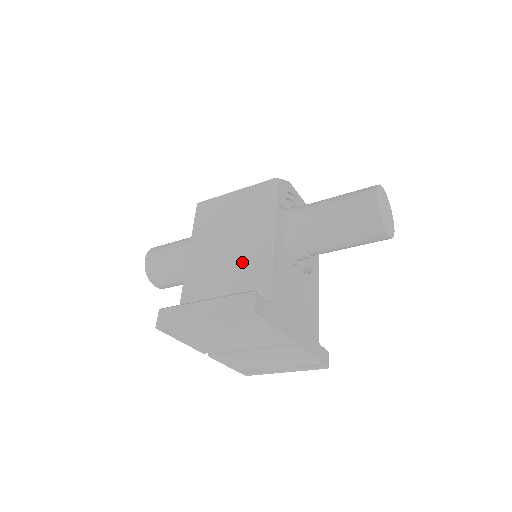
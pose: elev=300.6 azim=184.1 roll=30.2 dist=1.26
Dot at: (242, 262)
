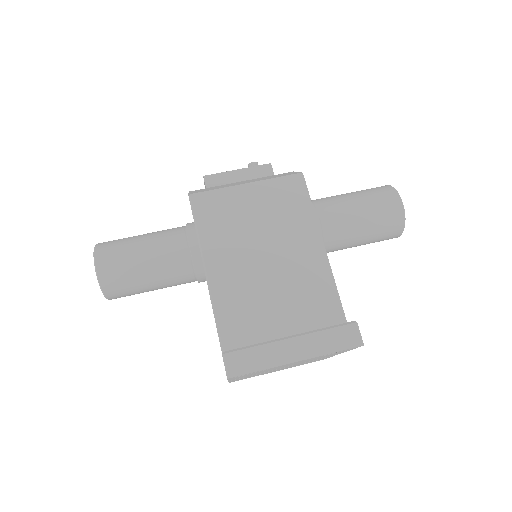
Dot at: (294, 278)
